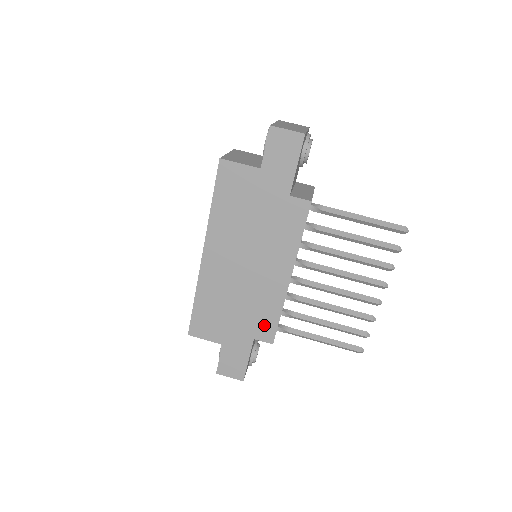
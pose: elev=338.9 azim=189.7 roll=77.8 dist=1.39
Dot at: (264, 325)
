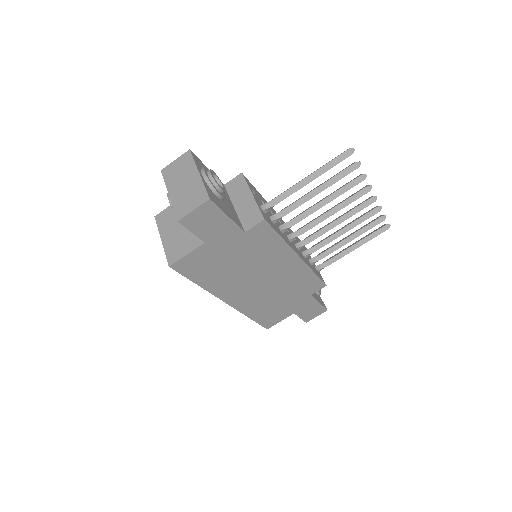
Dot at: (310, 286)
